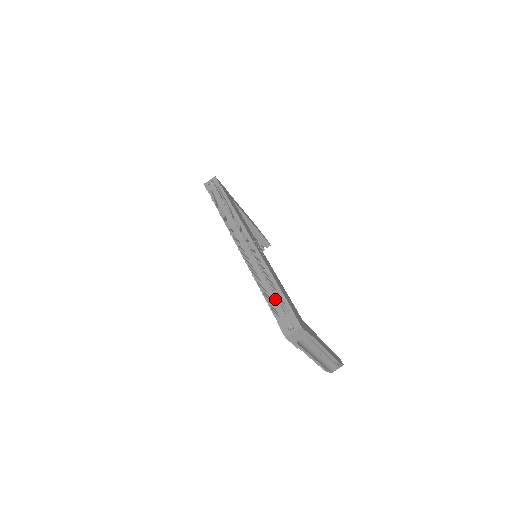
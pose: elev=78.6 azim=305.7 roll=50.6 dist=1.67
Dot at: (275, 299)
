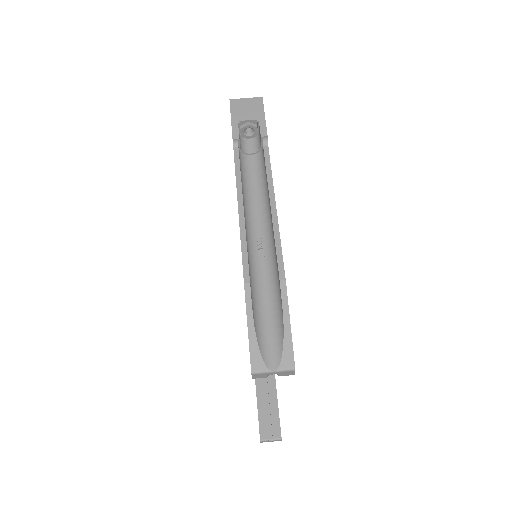
Dot at: occluded
